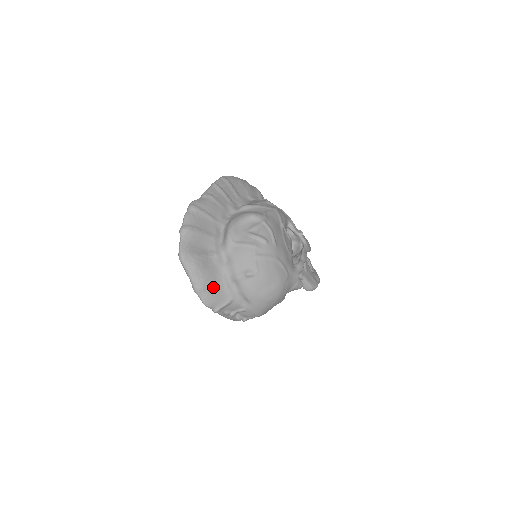
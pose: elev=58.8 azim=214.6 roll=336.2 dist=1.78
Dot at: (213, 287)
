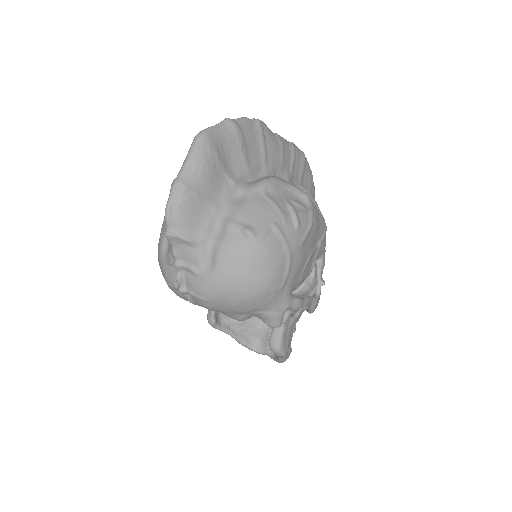
Dot at: (196, 204)
